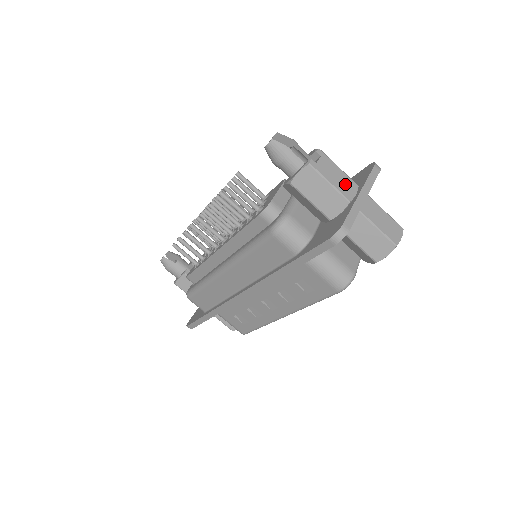
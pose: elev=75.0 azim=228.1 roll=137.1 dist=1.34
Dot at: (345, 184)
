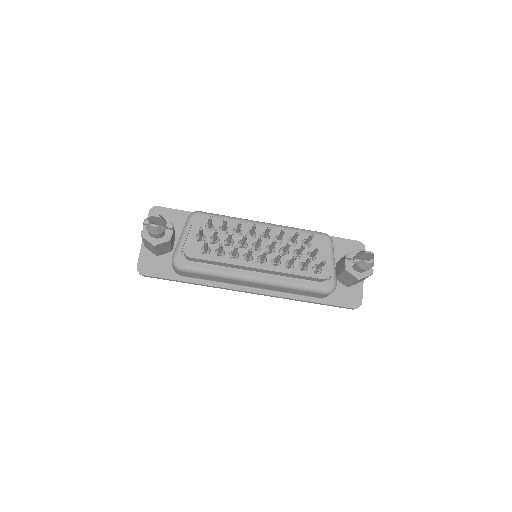
Dot at: occluded
